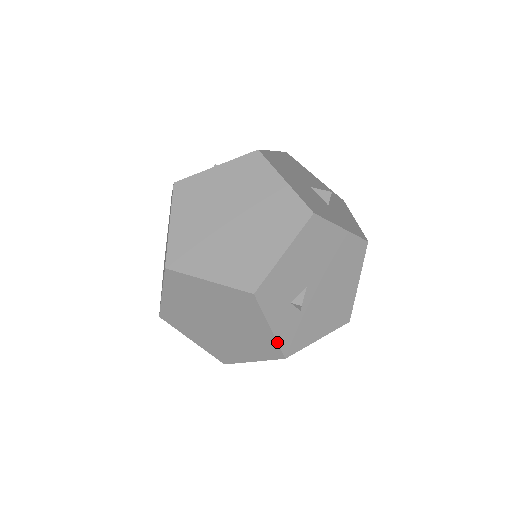
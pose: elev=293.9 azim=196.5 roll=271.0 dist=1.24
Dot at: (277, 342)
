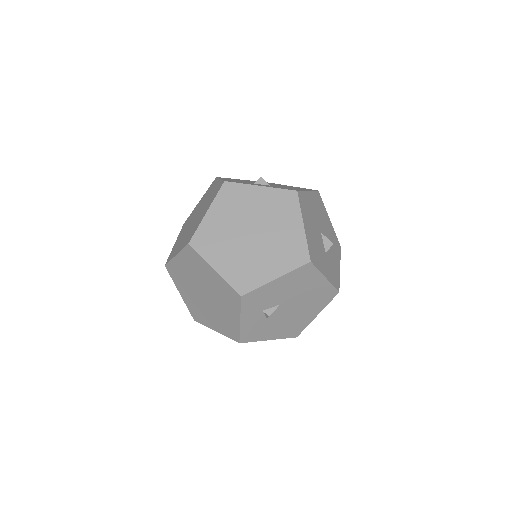
Dot at: (240, 331)
